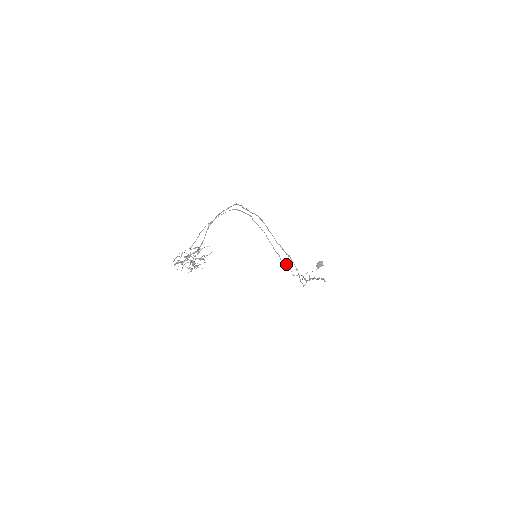
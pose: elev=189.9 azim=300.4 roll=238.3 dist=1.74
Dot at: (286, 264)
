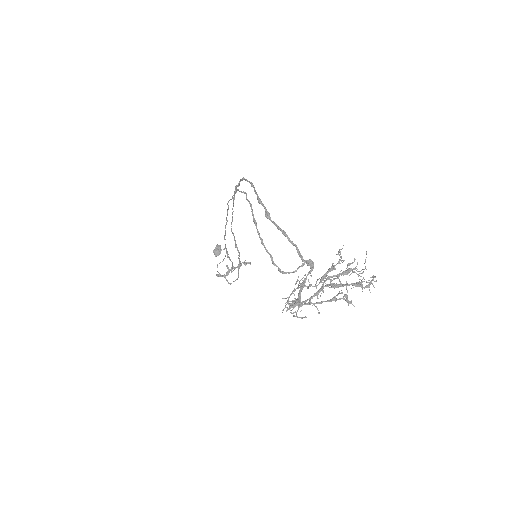
Dot at: (230, 260)
